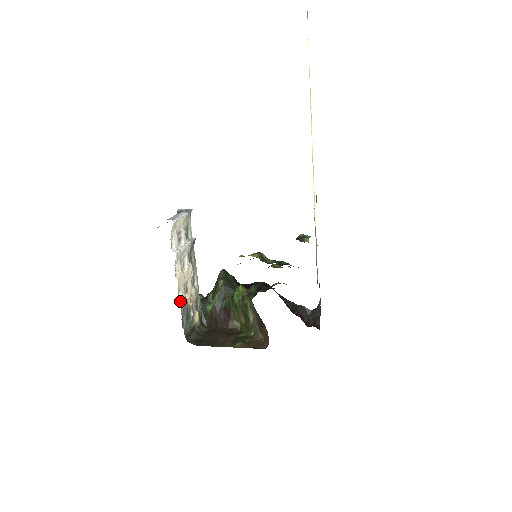
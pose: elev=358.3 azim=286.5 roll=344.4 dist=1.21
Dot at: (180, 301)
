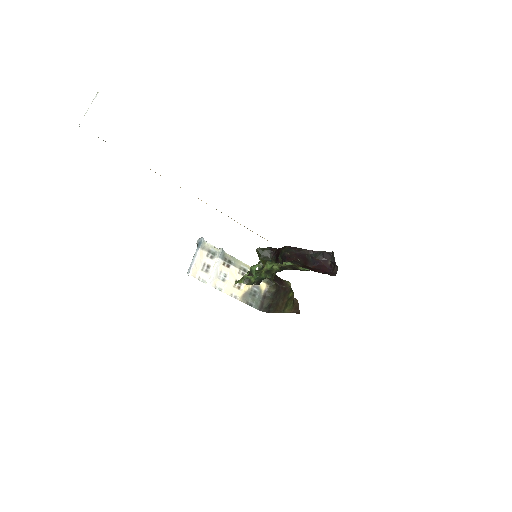
Dot at: (238, 298)
